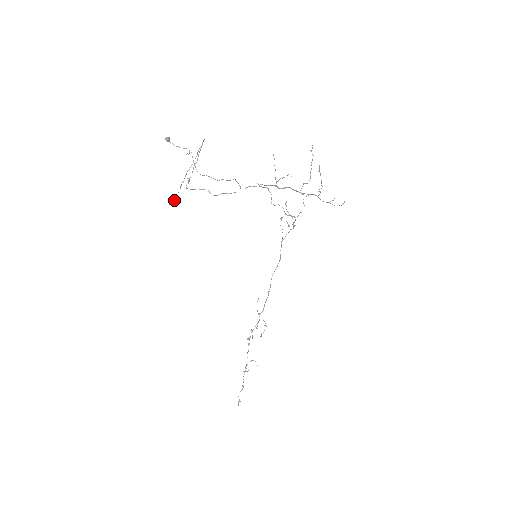
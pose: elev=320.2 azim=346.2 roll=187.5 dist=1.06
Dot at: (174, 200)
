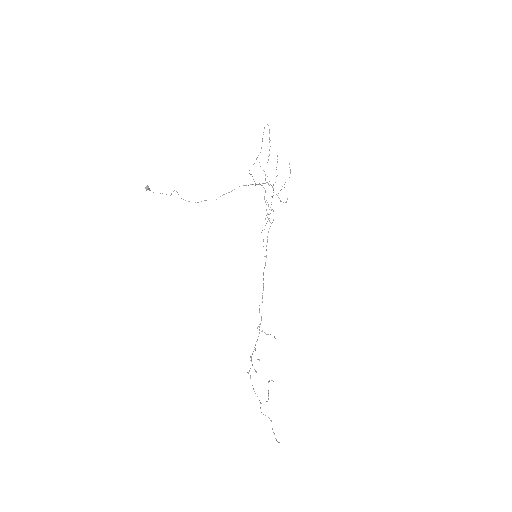
Dot at: occluded
